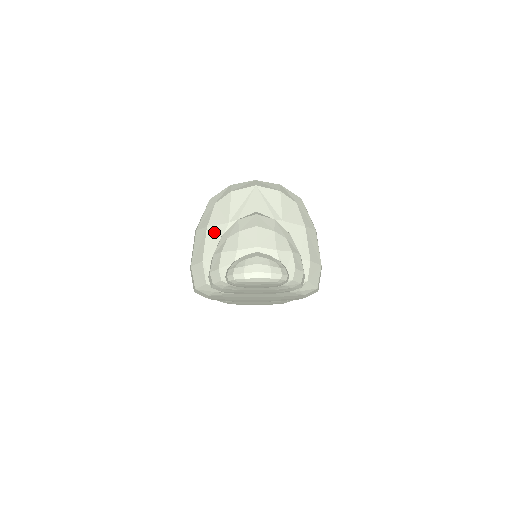
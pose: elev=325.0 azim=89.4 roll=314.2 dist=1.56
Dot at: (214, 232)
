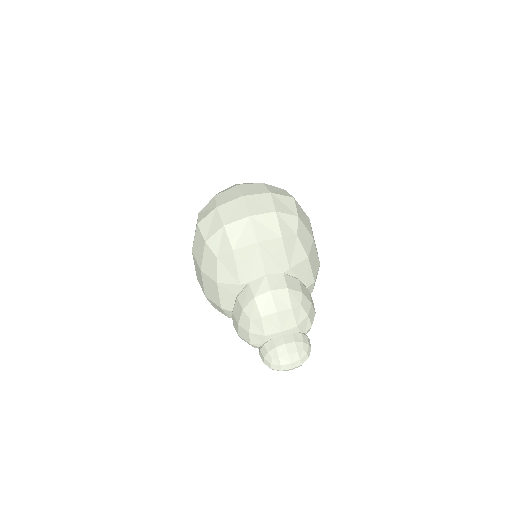
Dot at: (226, 289)
